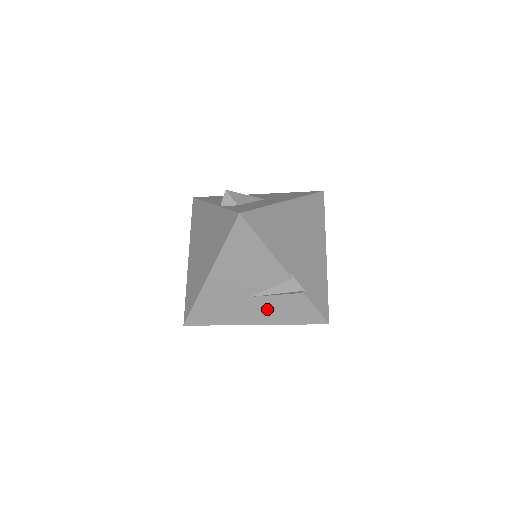
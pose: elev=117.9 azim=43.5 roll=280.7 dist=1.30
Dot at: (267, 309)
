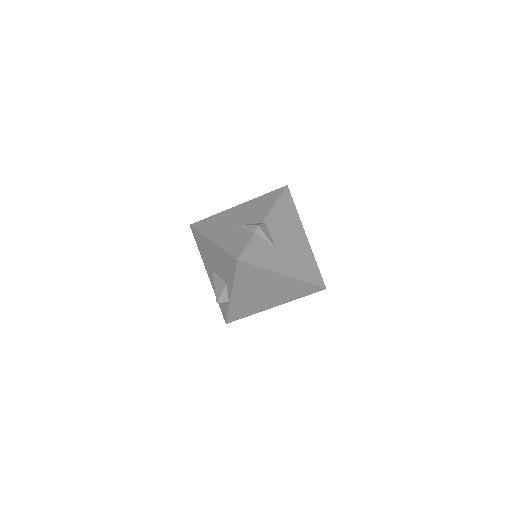
Dot at: (229, 234)
